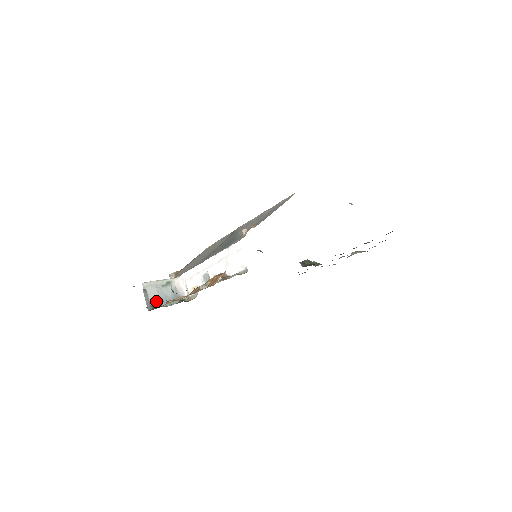
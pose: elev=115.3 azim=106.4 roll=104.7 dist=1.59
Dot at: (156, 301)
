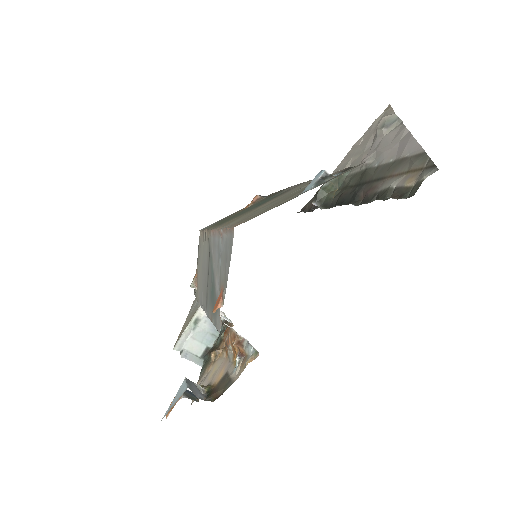
Dot at: (201, 348)
